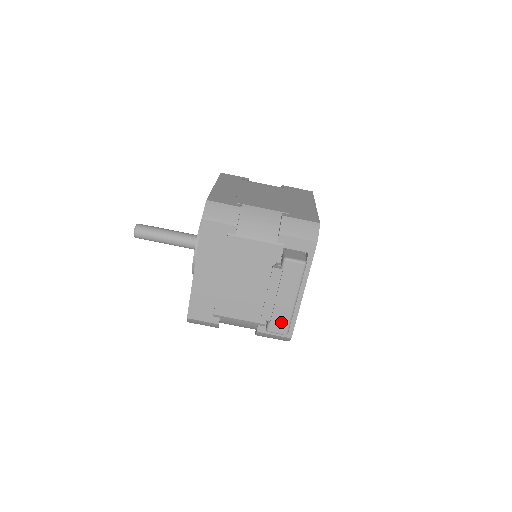
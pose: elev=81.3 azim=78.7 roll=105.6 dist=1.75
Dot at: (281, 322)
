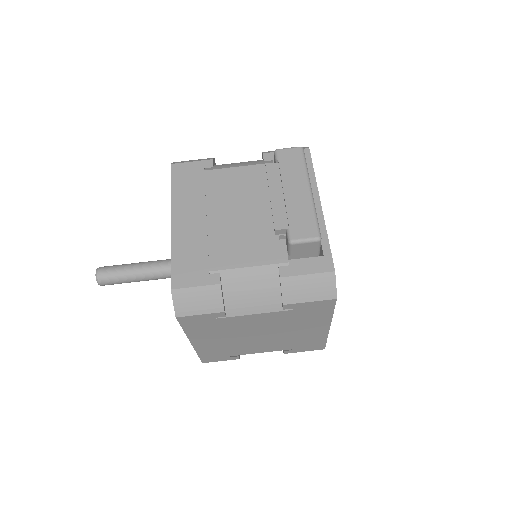
Dot at: (304, 222)
